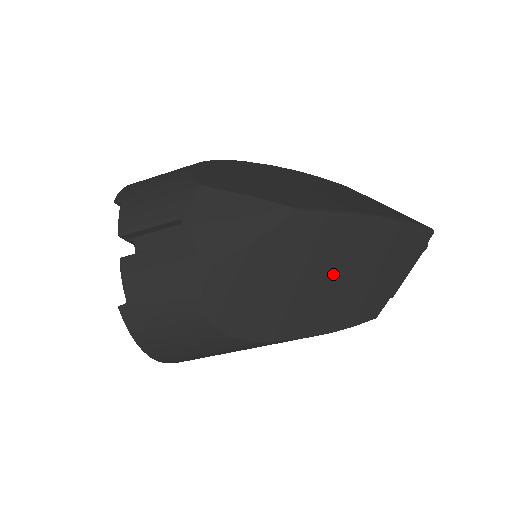
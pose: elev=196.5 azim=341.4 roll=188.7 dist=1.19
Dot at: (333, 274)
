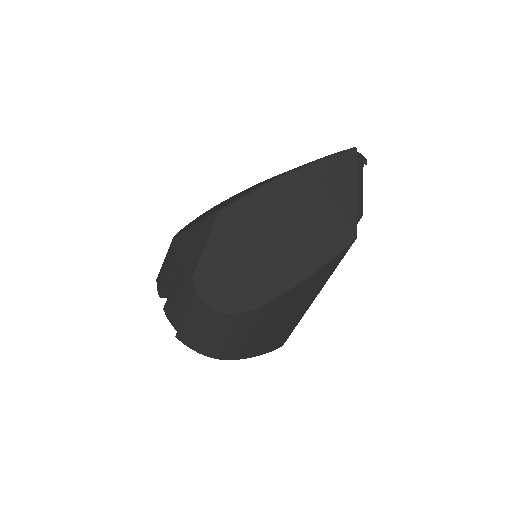
Dot at: (280, 231)
